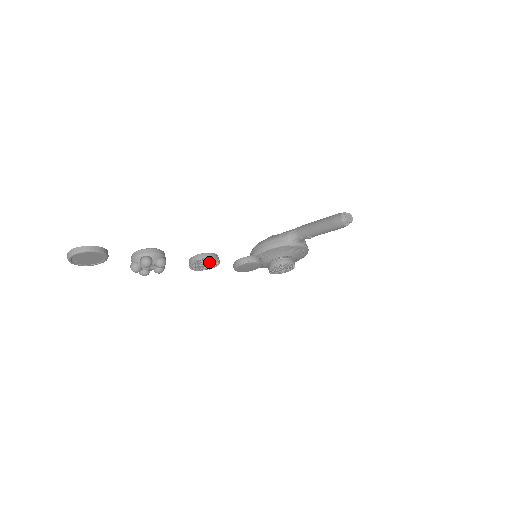
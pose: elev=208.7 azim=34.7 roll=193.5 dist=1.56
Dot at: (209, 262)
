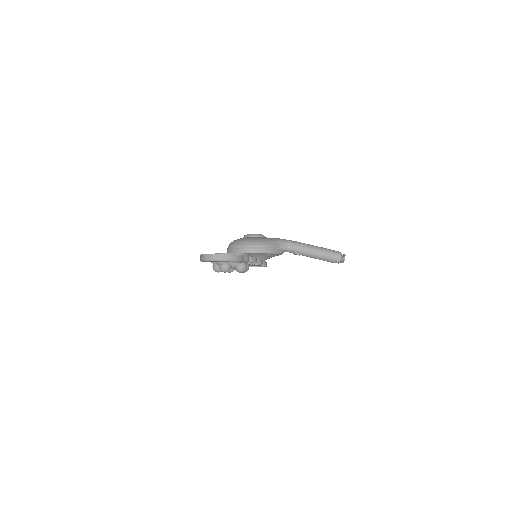
Dot at: (249, 264)
